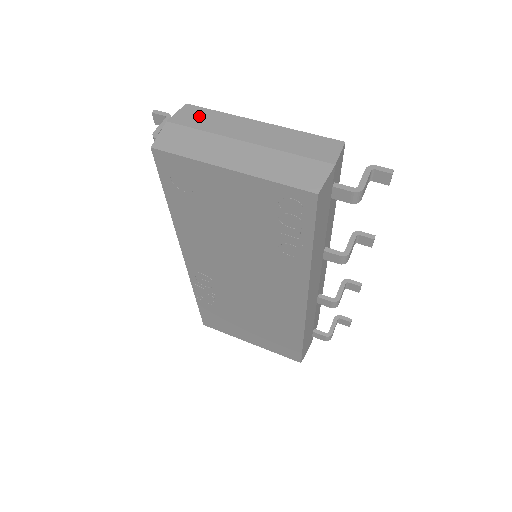
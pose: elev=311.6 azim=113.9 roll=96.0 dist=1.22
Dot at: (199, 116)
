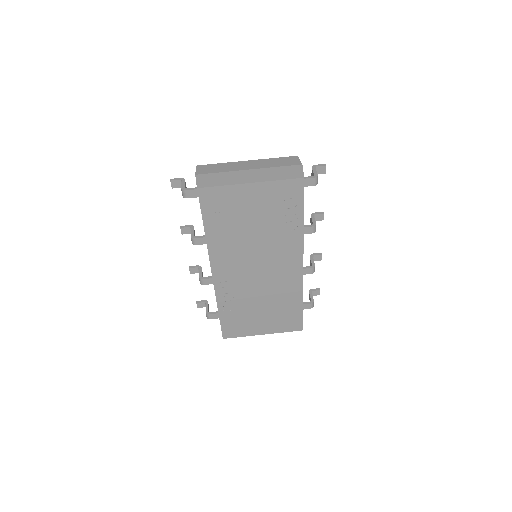
Dot at: (211, 168)
